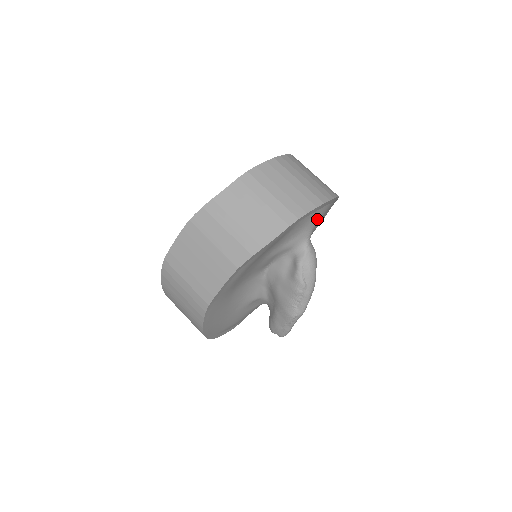
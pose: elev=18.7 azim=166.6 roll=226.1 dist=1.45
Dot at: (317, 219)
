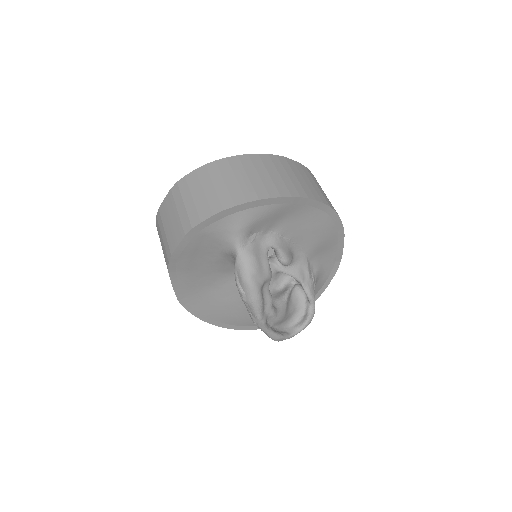
Dot at: (237, 225)
